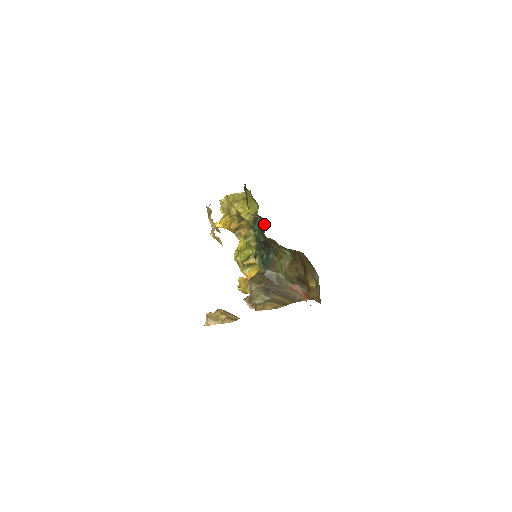
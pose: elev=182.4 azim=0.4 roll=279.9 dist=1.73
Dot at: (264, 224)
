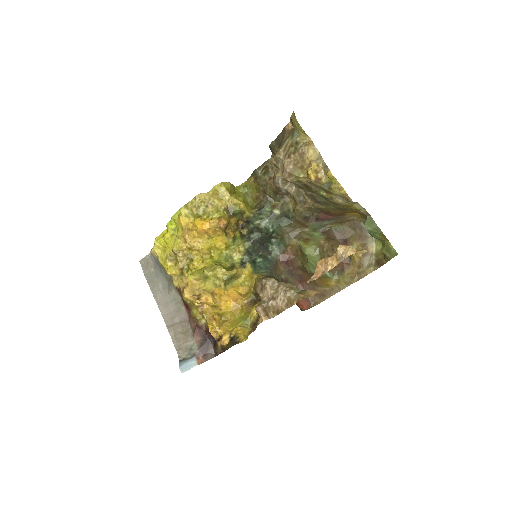
Dot at: (288, 204)
